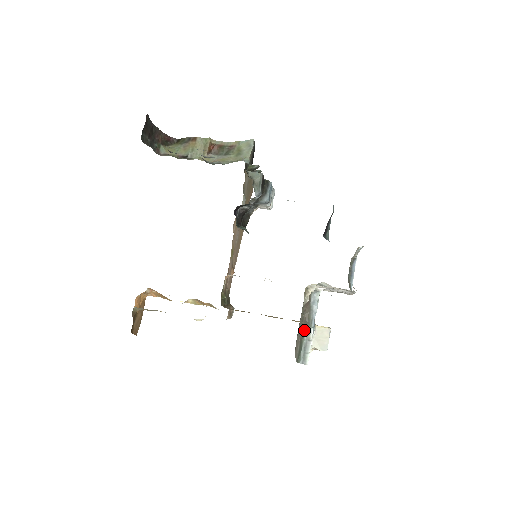
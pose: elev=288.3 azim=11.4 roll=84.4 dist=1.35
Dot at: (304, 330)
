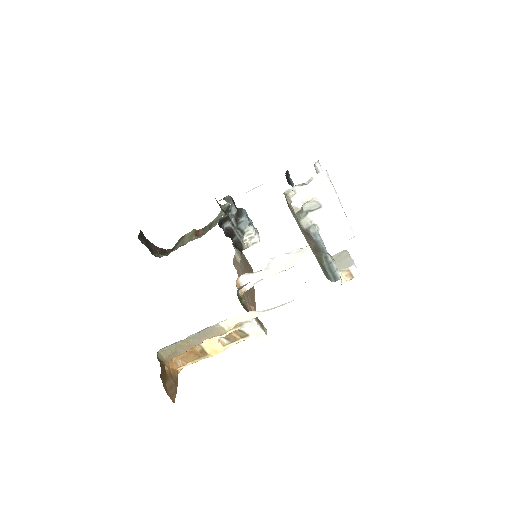
Dot at: (320, 258)
